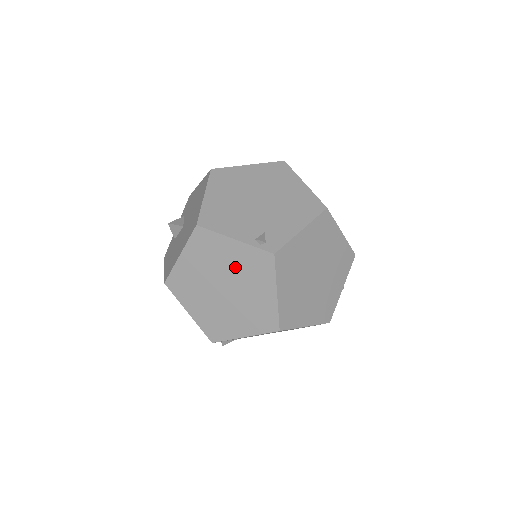
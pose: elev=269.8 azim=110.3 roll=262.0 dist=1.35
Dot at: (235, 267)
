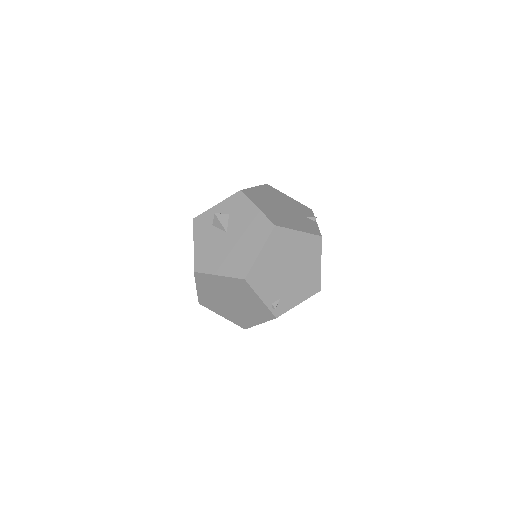
Dot at: (248, 303)
